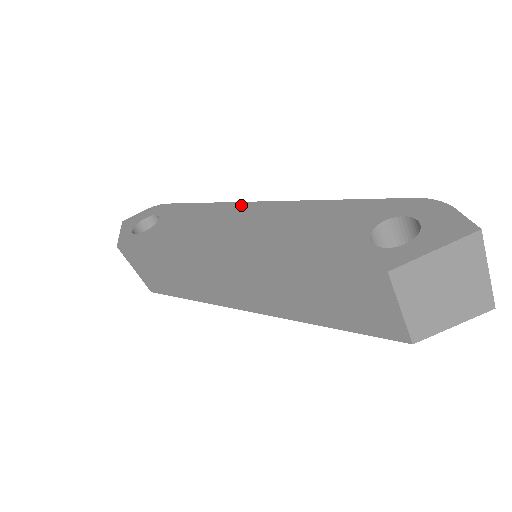
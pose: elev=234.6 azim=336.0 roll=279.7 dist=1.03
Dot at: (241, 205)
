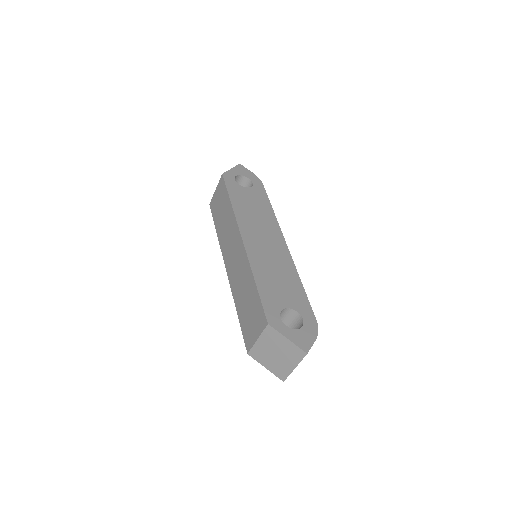
Dot at: (279, 232)
